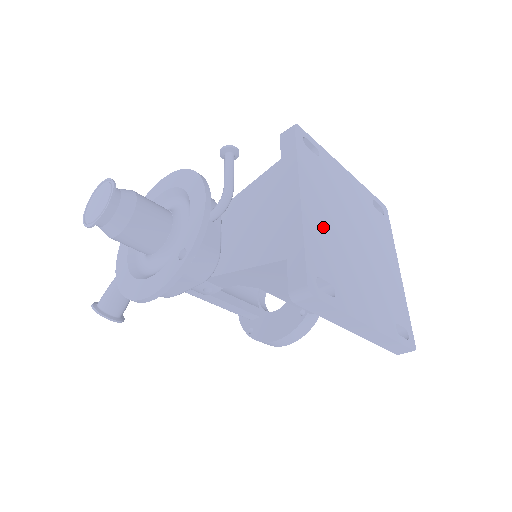
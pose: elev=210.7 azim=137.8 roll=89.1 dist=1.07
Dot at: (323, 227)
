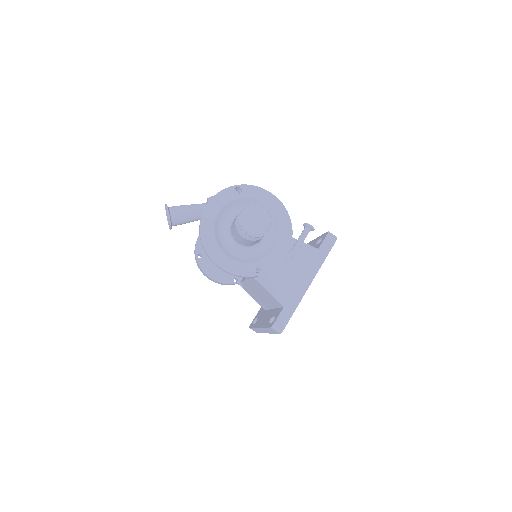
Dot at: occluded
